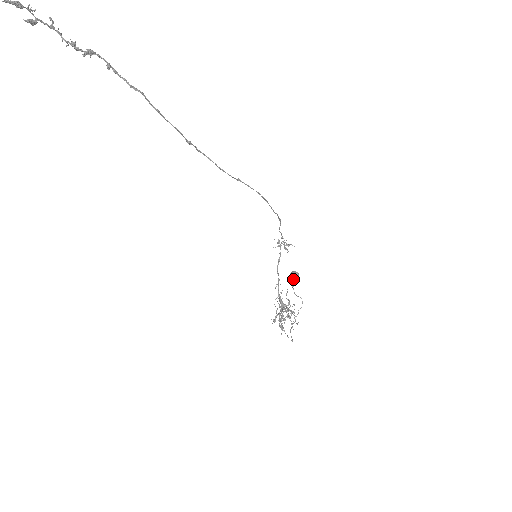
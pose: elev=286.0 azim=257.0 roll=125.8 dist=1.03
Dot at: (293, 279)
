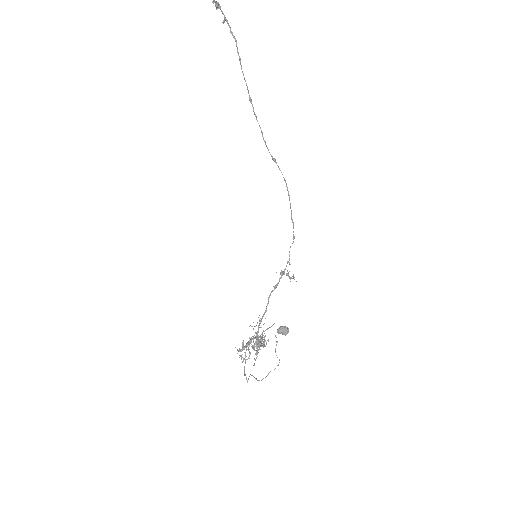
Dot at: (281, 332)
